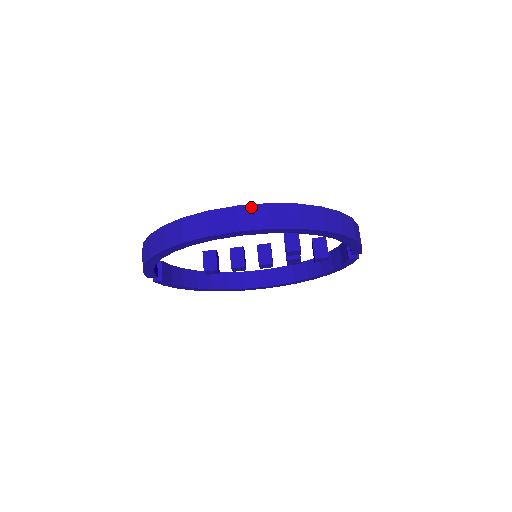
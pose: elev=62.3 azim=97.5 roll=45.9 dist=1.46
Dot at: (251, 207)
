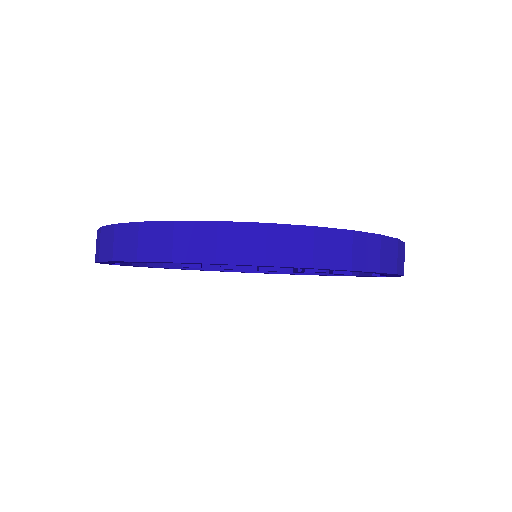
Dot at: (287, 229)
